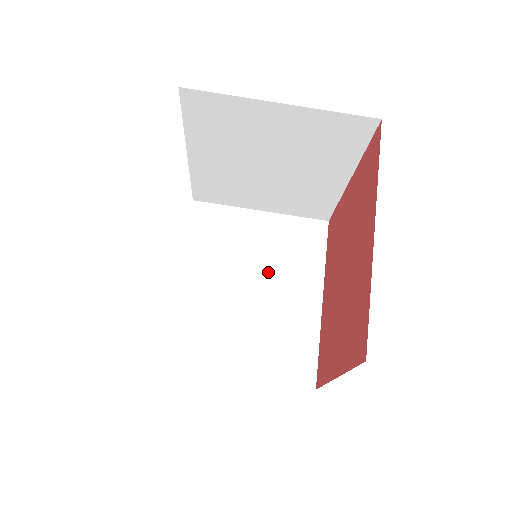
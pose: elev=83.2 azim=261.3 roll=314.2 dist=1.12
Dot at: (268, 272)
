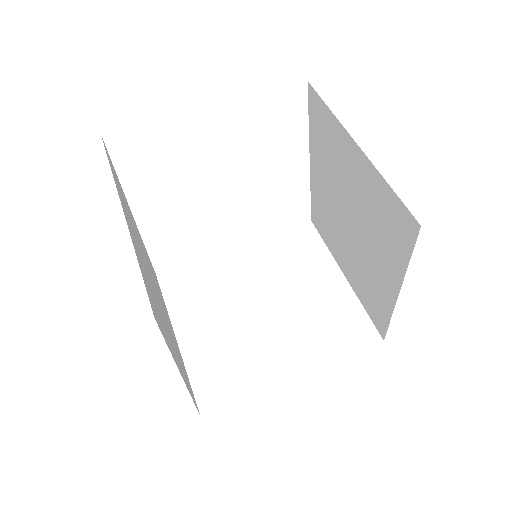
Dot at: (166, 319)
